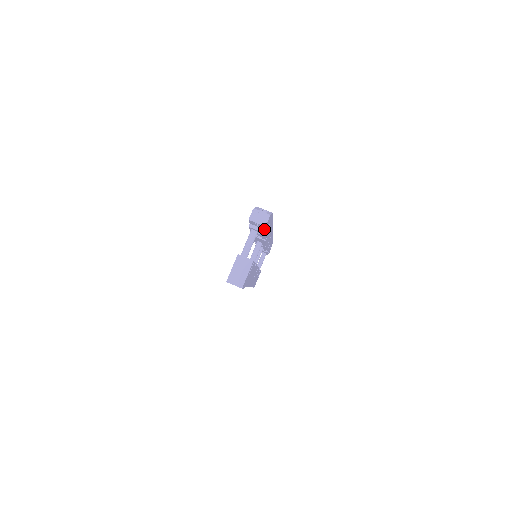
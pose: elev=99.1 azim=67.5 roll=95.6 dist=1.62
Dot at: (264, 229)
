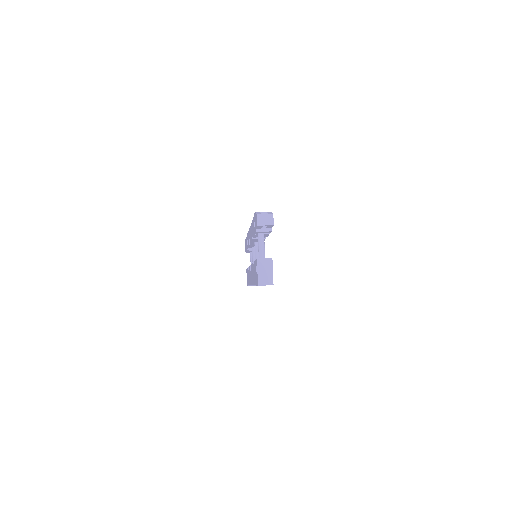
Dot at: (270, 228)
